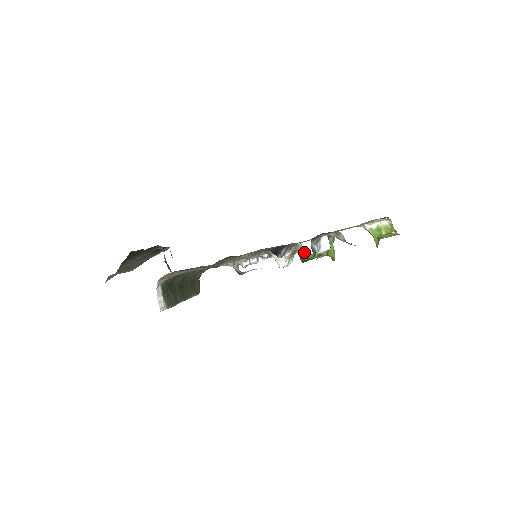
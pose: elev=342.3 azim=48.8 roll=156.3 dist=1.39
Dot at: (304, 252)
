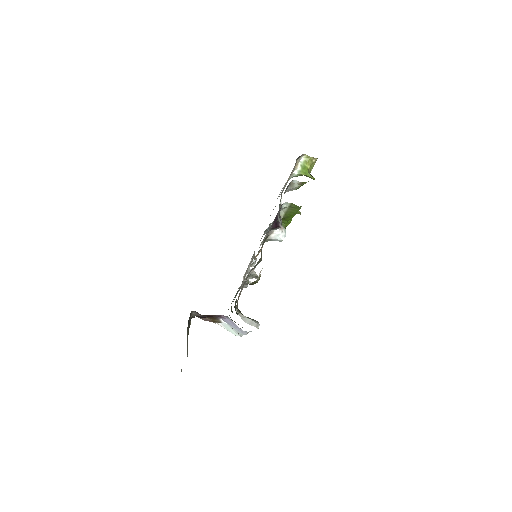
Dot at: (287, 214)
